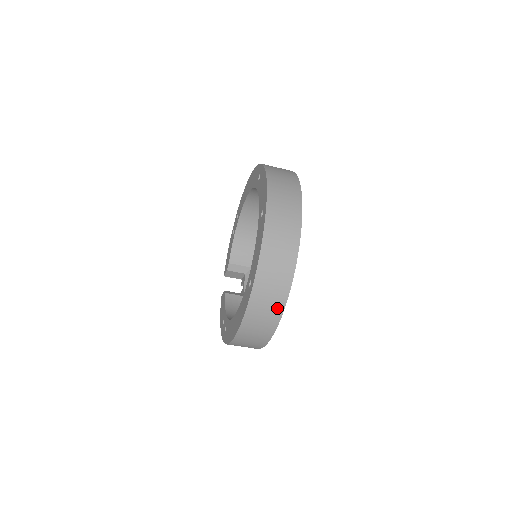
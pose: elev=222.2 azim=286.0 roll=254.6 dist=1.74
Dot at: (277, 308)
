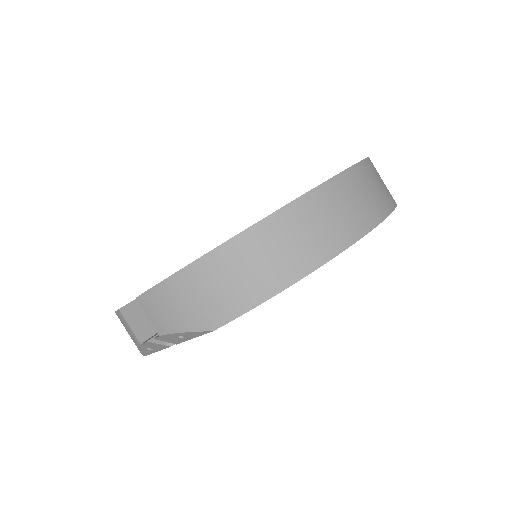
Dot at: occluded
